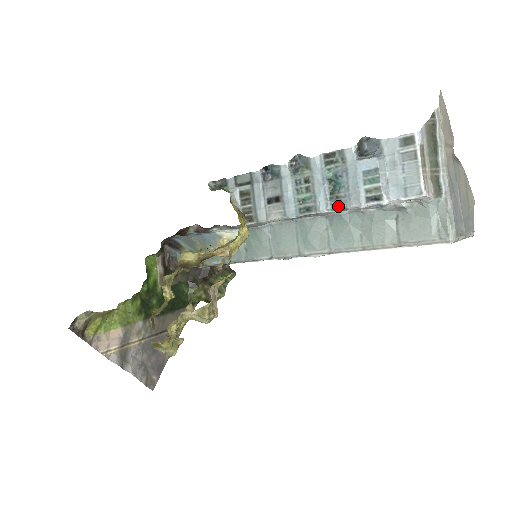
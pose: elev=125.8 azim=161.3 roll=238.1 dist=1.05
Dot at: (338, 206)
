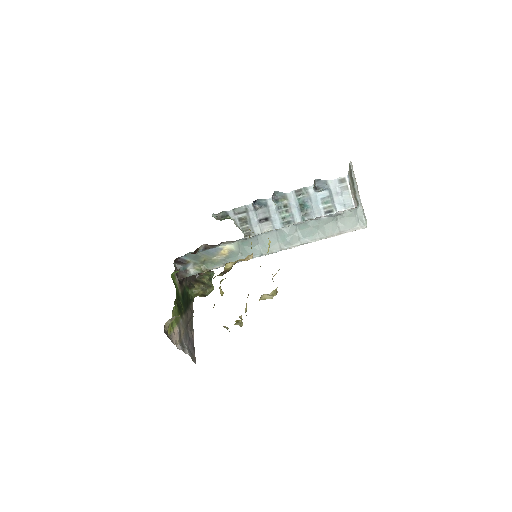
Dot at: (307, 218)
